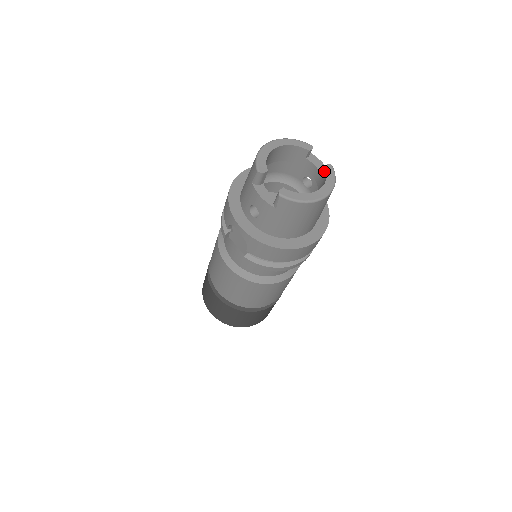
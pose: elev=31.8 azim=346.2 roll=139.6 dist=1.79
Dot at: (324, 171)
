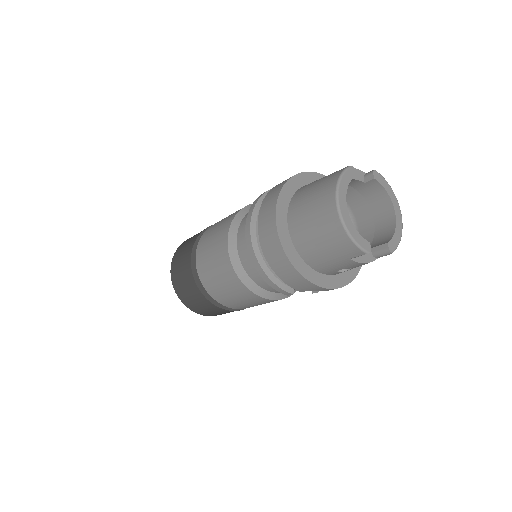
Dot at: (375, 183)
